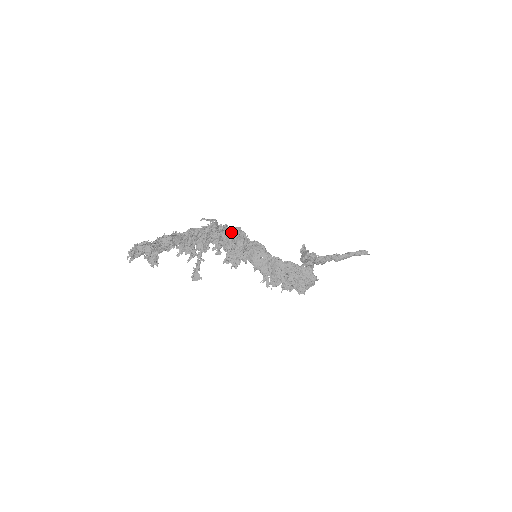
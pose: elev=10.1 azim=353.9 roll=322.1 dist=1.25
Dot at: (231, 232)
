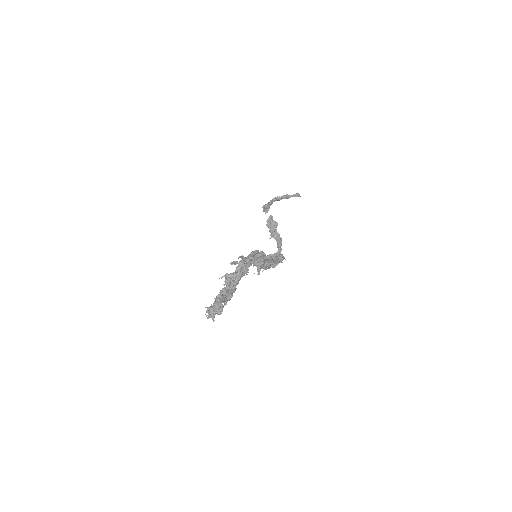
Dot at: occluded
